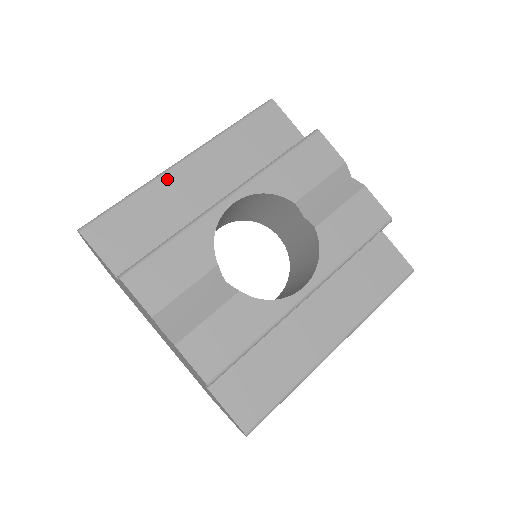
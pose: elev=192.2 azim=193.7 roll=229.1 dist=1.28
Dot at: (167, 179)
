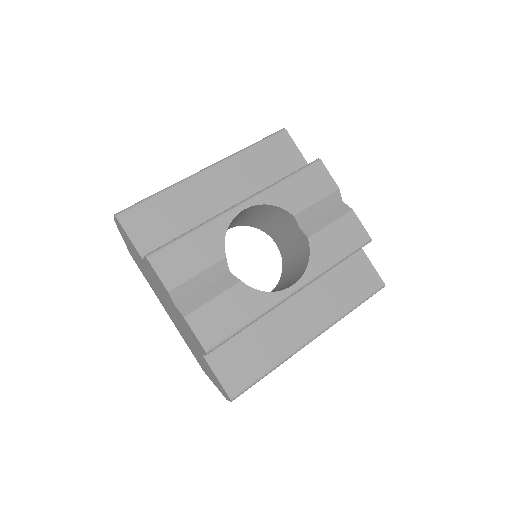
Dot at: (192, 183)
